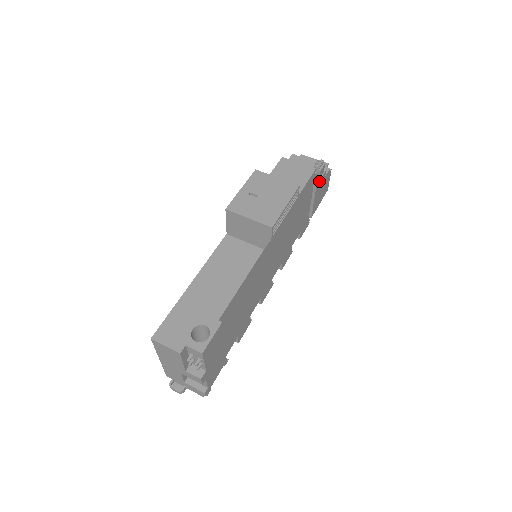
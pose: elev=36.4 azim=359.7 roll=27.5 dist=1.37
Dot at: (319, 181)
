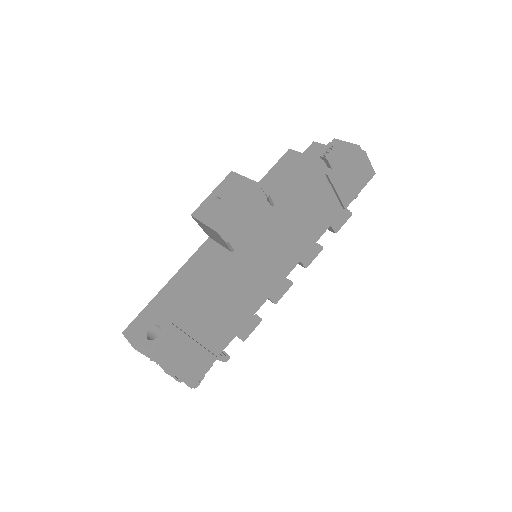
Dot at: (333, 169)
